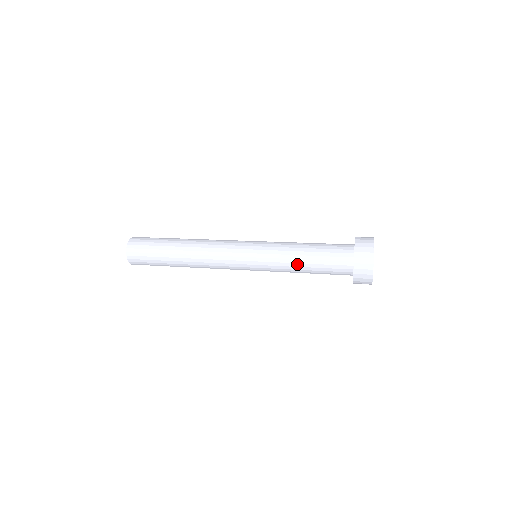
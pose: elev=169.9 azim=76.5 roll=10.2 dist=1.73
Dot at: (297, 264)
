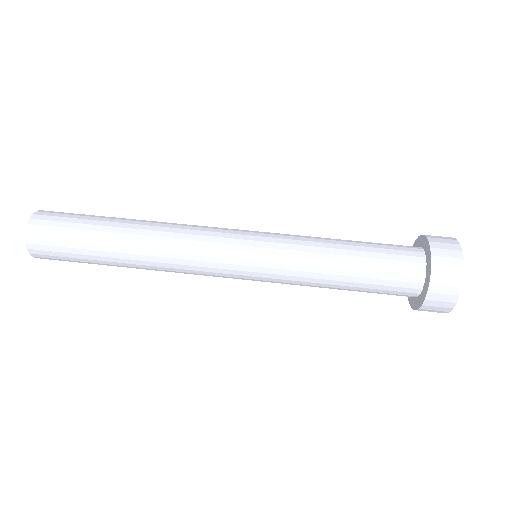
Dot at: (328, 285)
